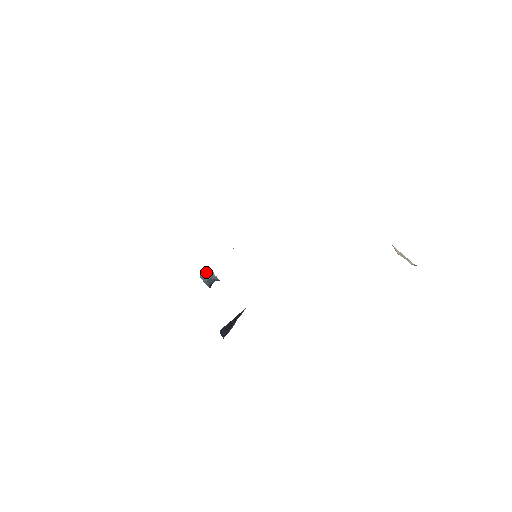
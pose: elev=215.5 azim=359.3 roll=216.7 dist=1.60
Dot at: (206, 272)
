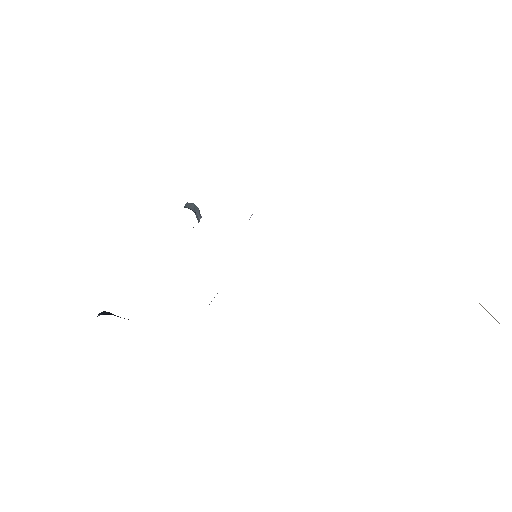
Dot at: (197, 207)
